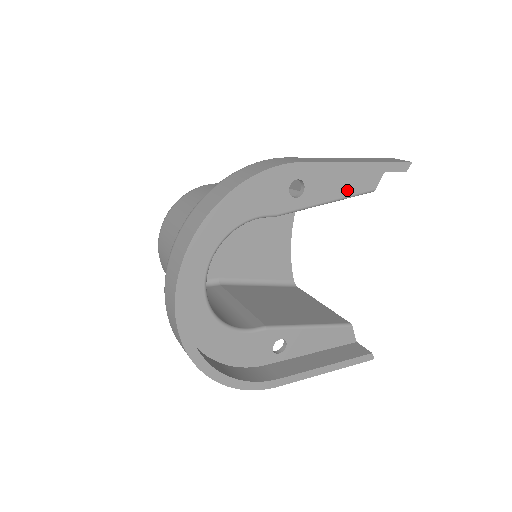
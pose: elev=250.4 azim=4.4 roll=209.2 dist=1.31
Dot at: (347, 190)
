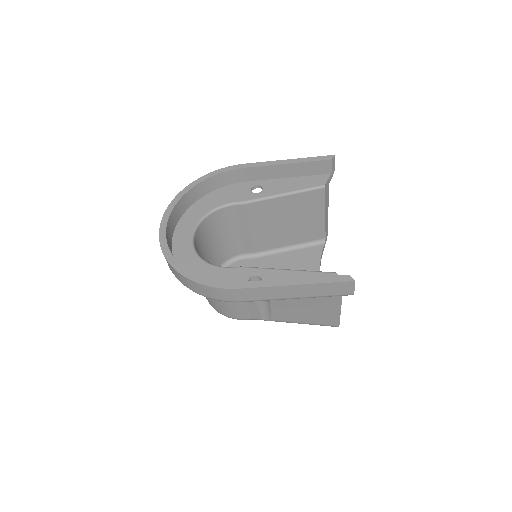
Dot at: (299, 187)
